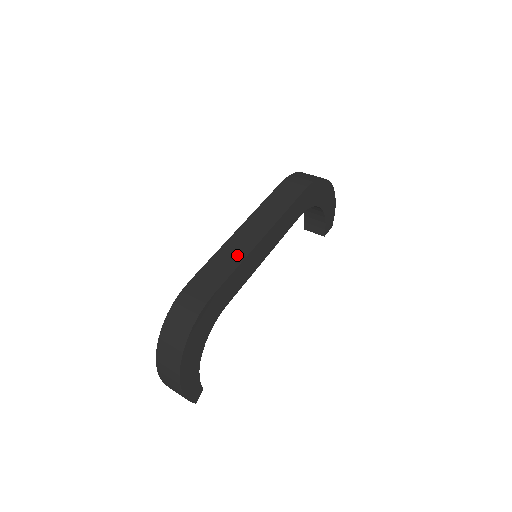
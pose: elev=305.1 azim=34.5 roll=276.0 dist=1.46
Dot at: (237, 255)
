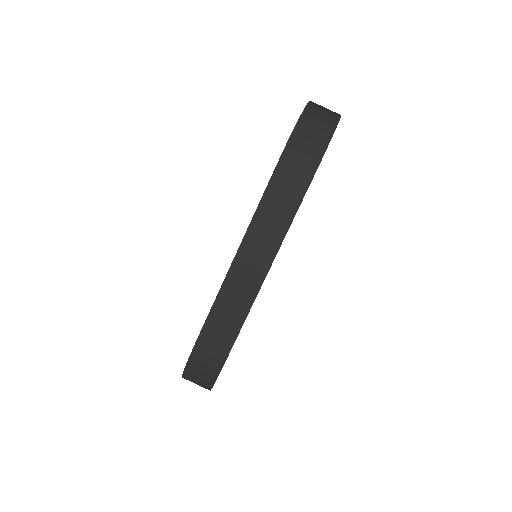
Dot at: (243, 299)
